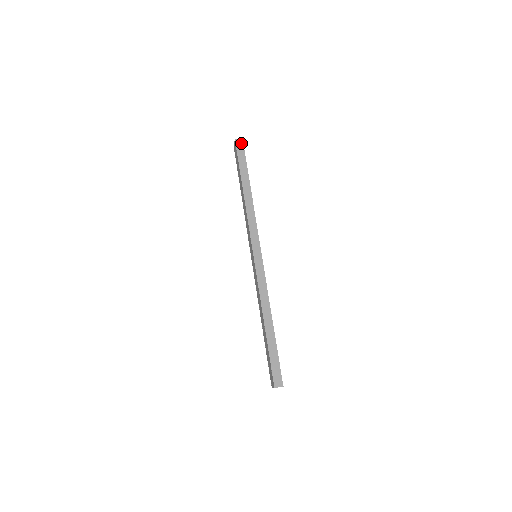
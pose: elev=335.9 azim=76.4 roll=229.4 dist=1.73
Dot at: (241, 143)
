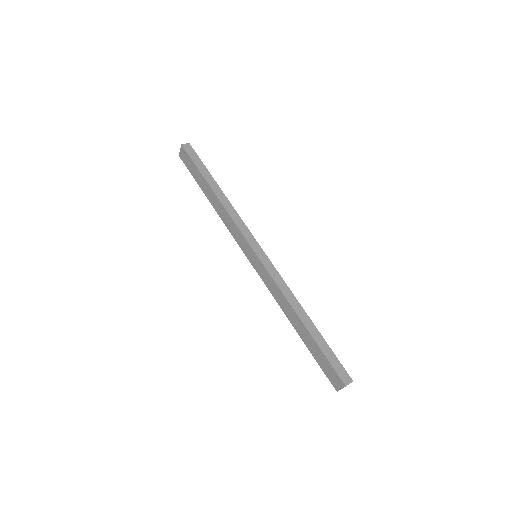
Dot at: (189, 147)
